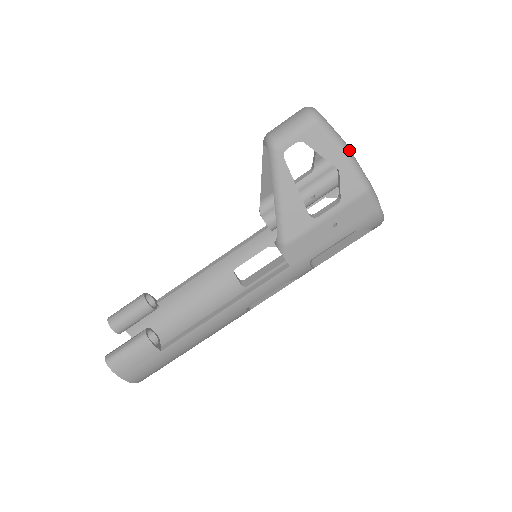
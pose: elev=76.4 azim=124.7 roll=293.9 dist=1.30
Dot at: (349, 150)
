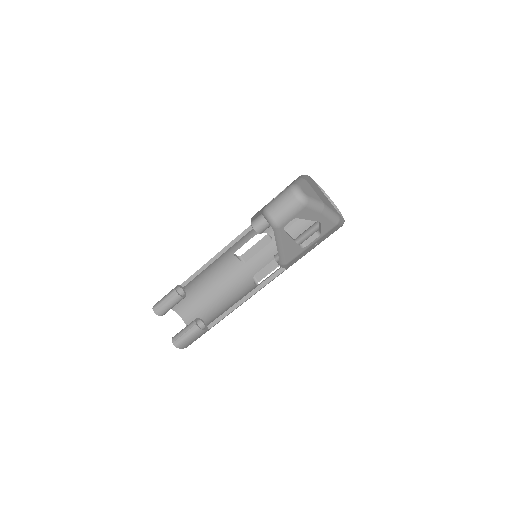
Dot at: (326, 208)
